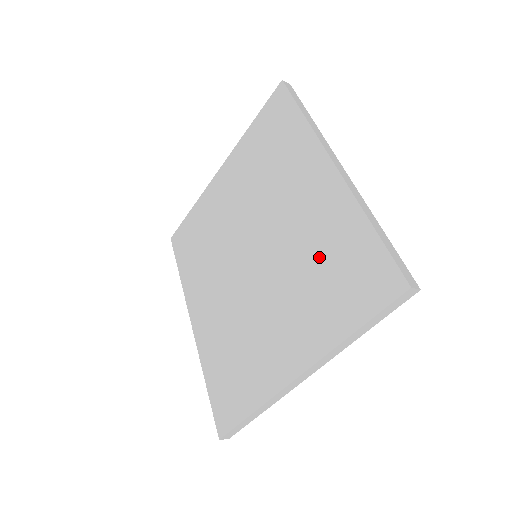
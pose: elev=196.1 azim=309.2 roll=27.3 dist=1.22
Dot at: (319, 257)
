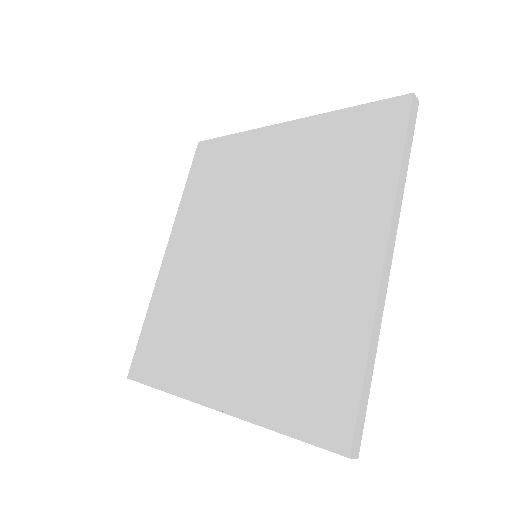
Dot at: (302, 333)
